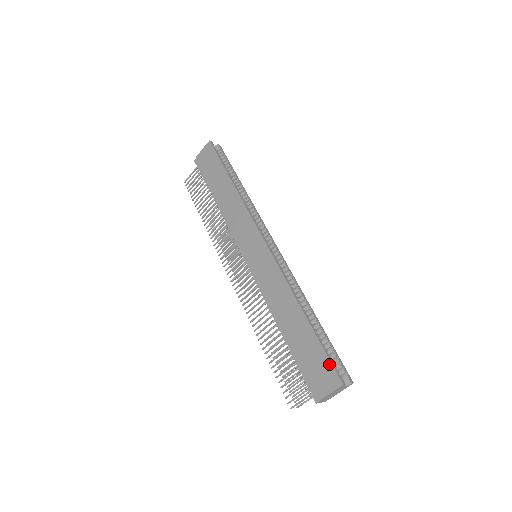
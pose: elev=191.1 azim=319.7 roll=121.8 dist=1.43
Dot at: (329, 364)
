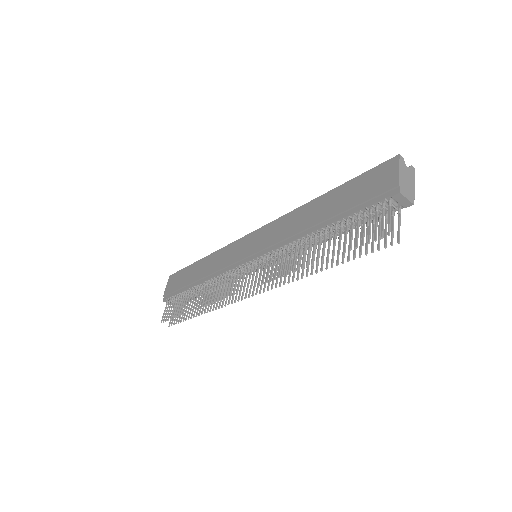
Dot at: (374, 169)
